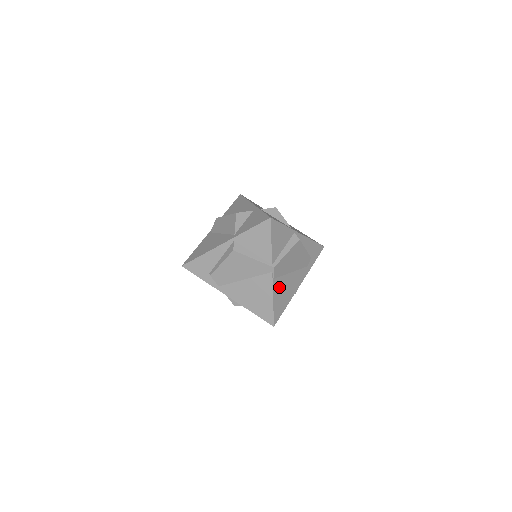
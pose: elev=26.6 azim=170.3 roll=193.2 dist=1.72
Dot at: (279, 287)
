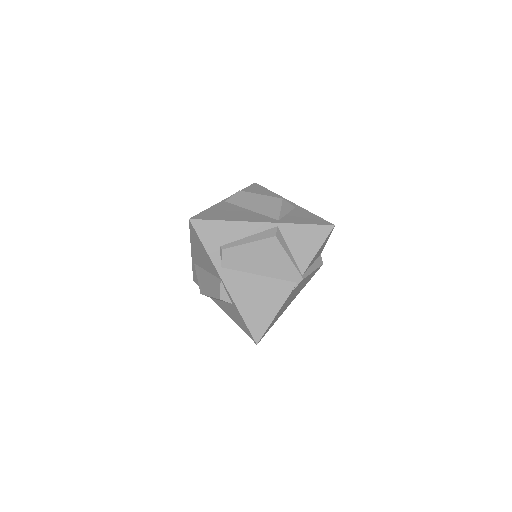
Dot at: (285, 303)
